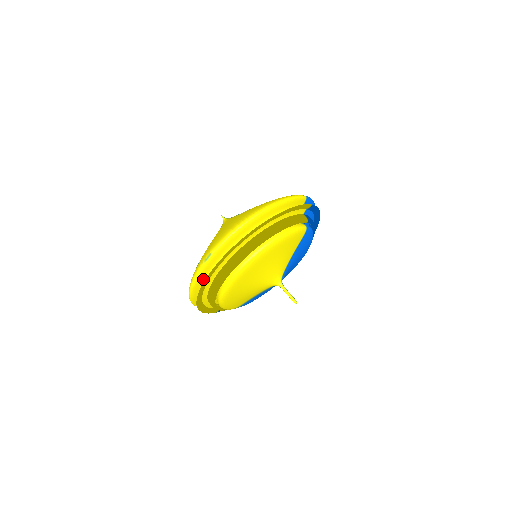
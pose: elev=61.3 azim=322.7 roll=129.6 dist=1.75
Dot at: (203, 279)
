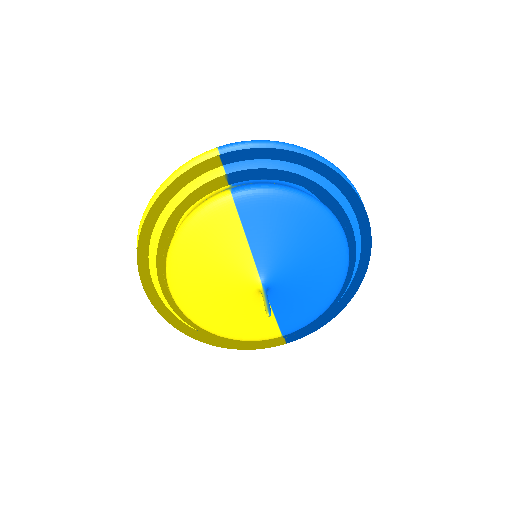
Dot at: occluded
